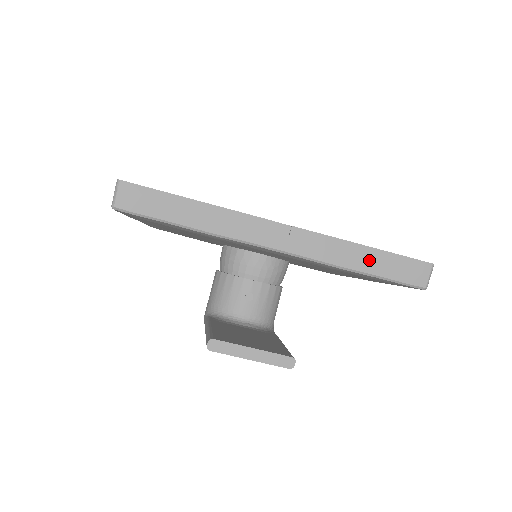
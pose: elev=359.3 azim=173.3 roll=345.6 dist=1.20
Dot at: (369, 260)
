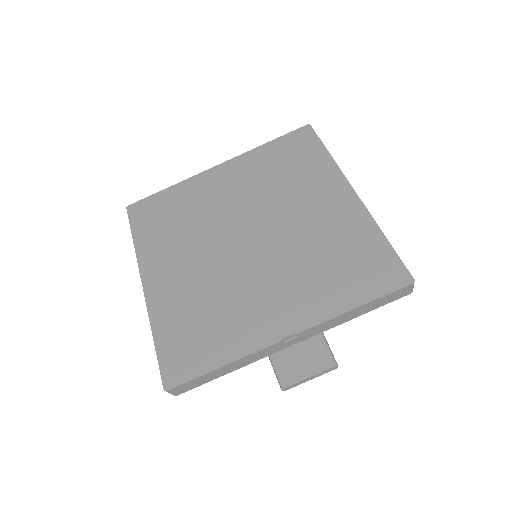
Dot at: (362, 310)
